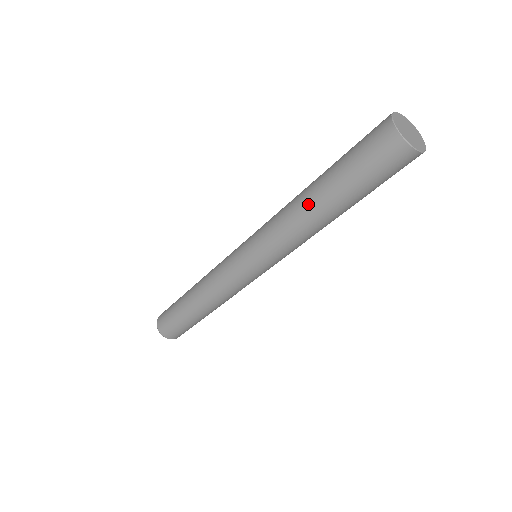
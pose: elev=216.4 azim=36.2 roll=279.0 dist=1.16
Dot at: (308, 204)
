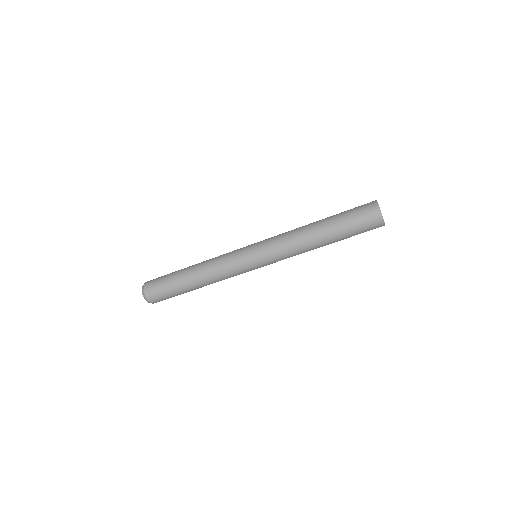
Dot at: (312, 227)
